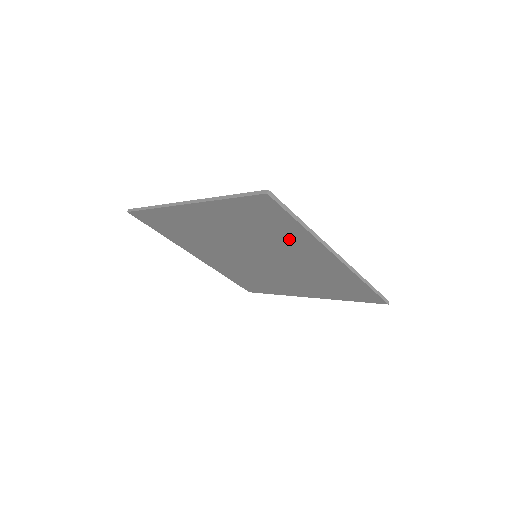
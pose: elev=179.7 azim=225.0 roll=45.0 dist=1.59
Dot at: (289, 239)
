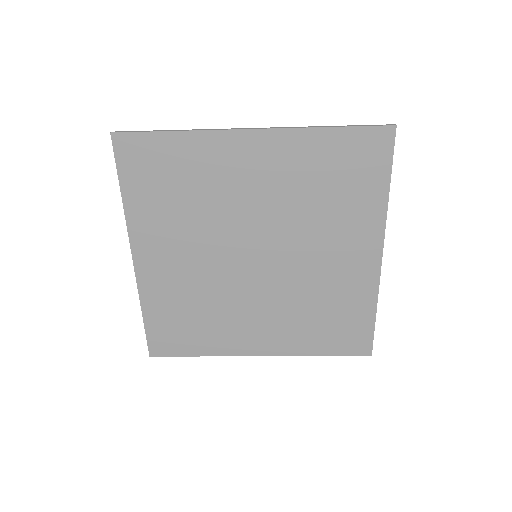
Dot at: (348, 215)
